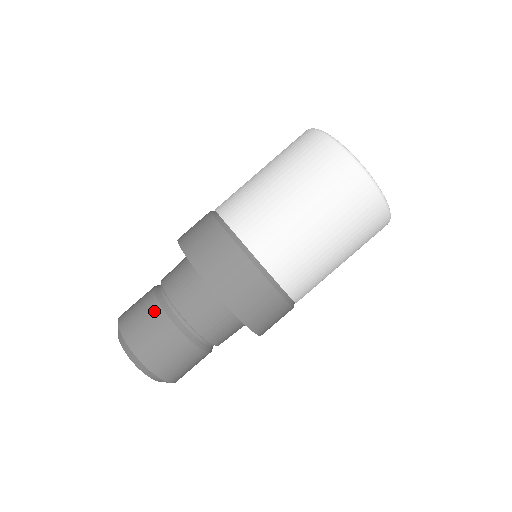
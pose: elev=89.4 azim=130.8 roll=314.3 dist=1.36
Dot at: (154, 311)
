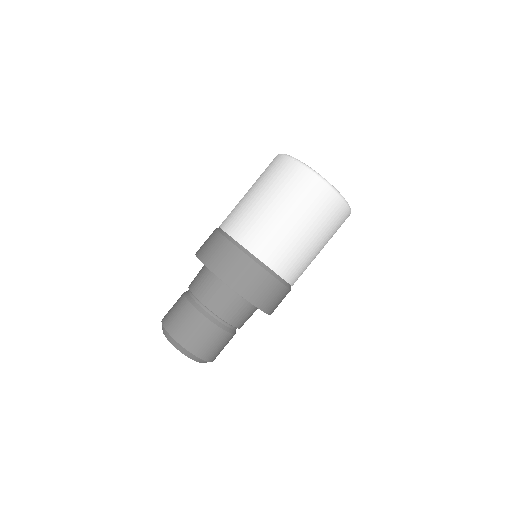
Dot at: (199, 320)
